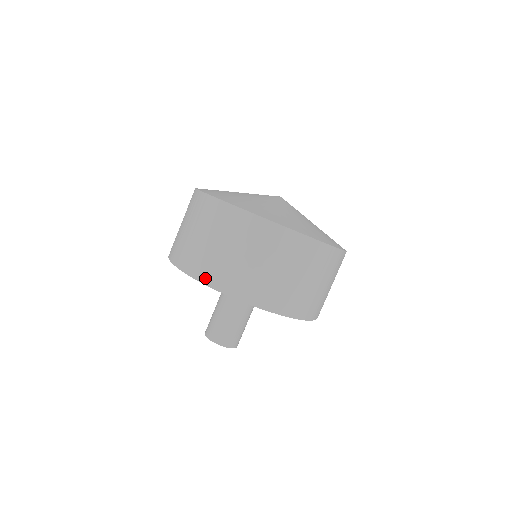
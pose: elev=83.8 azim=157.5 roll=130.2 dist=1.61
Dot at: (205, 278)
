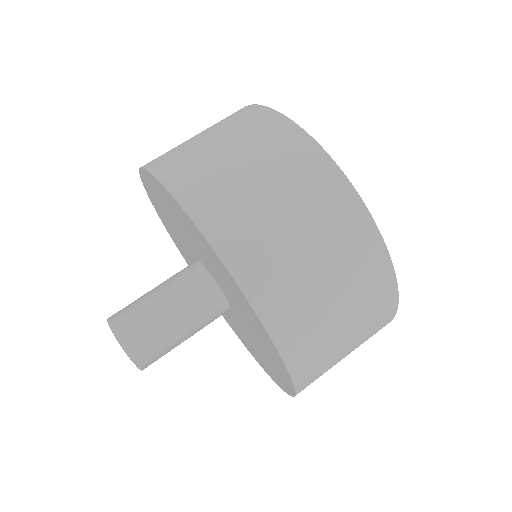
Dot at: occluded
